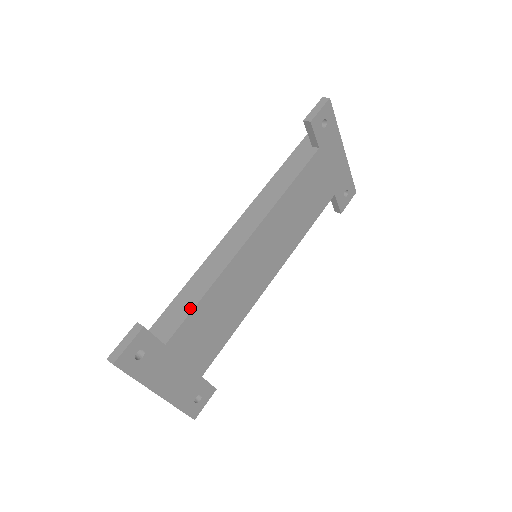
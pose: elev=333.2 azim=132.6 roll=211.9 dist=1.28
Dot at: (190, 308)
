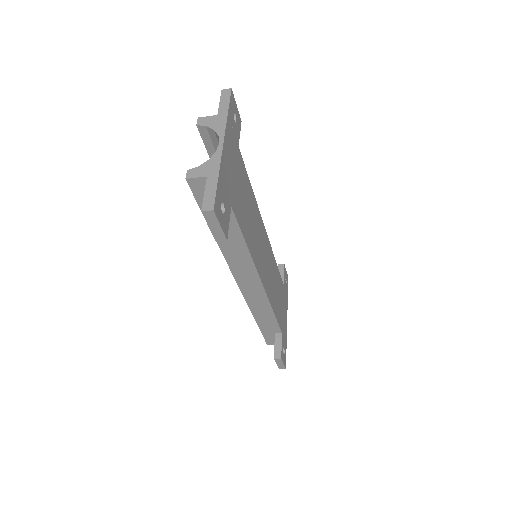
Dot at: occluded
